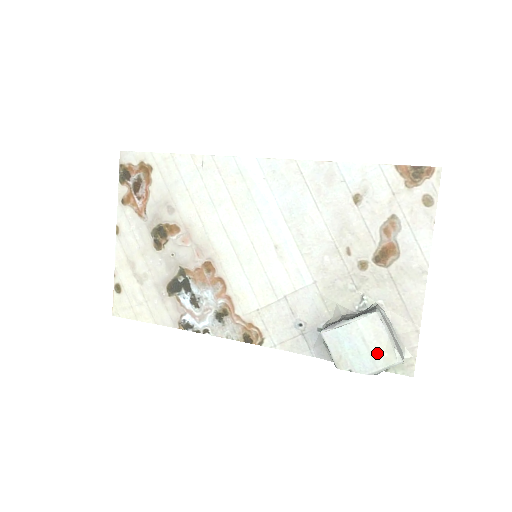
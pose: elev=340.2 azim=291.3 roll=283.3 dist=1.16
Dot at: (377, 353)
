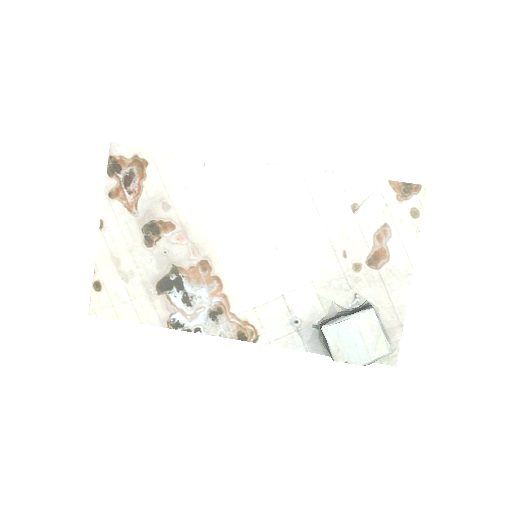
Dot at: (371, 345)
